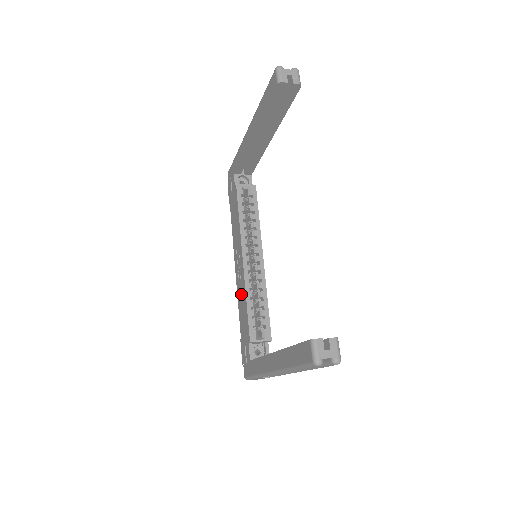
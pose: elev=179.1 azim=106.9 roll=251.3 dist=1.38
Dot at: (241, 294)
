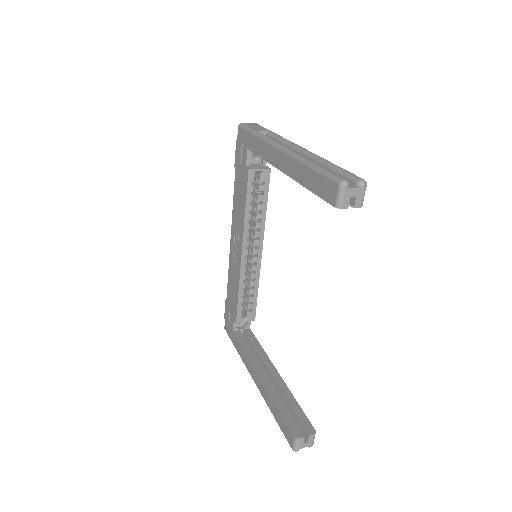
Dot at: (233, 275)
